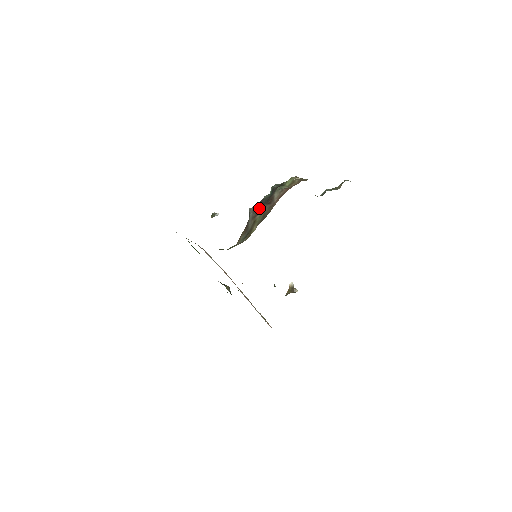
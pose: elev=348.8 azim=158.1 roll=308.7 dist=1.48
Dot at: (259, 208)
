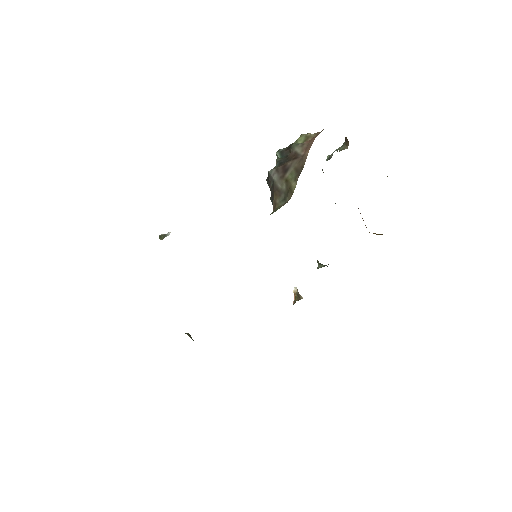
Dot at: (284, 166)
